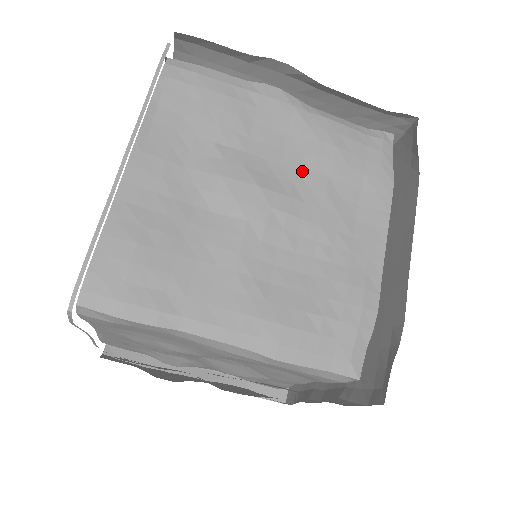
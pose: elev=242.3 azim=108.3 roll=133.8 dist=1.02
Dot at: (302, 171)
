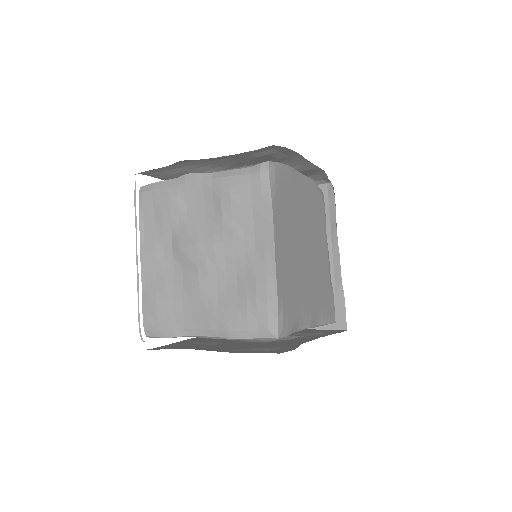
Dot at: (217, 222)
